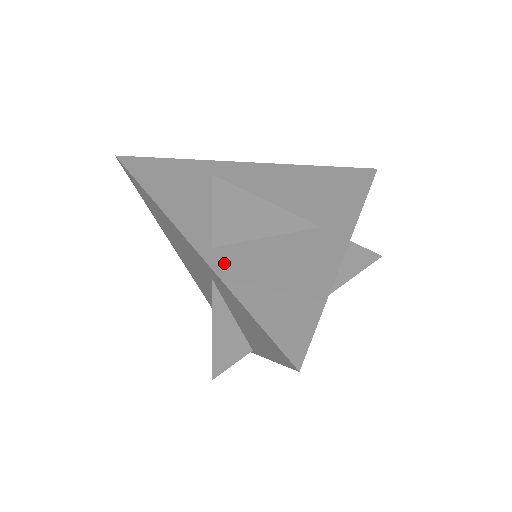
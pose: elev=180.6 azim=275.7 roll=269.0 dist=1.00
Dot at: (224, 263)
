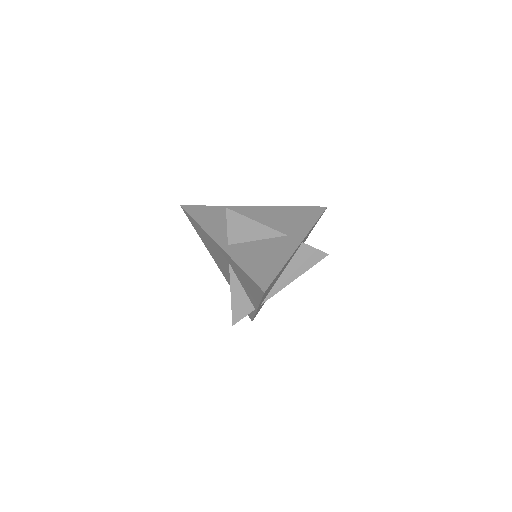
Dot at: (233, 251)
